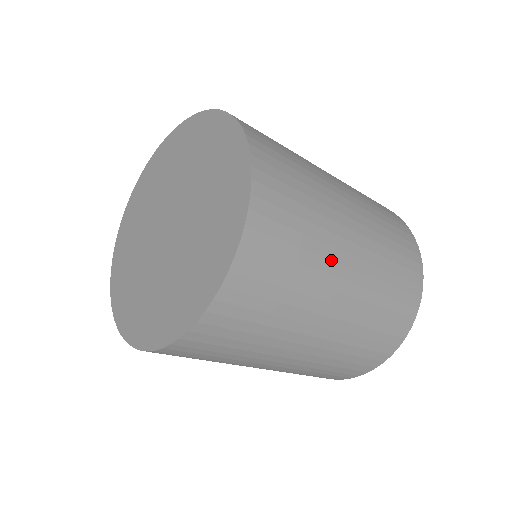
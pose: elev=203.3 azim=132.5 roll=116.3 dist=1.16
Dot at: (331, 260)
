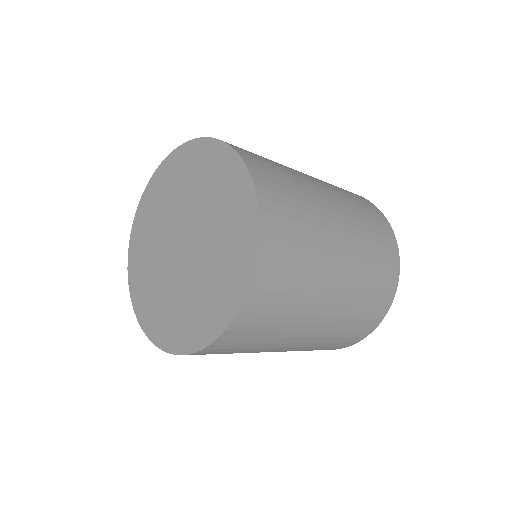
Dot at: (321, 285)
